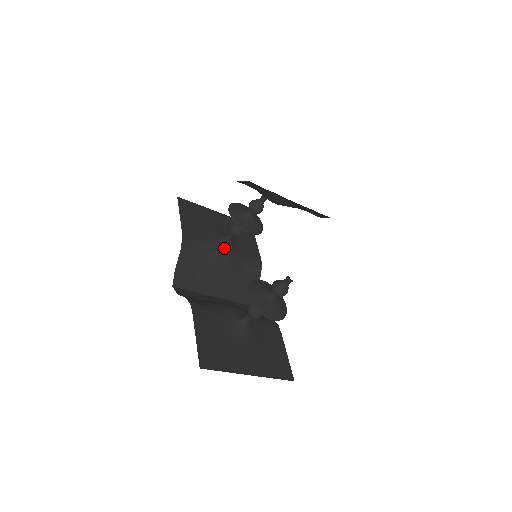
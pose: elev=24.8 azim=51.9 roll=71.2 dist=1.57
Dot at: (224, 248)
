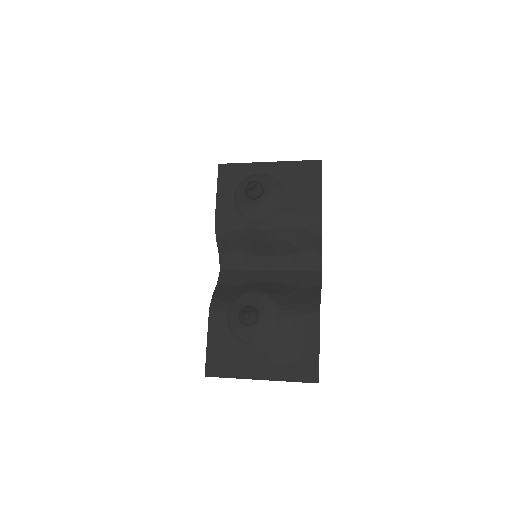
Dot at: (262, 222)
